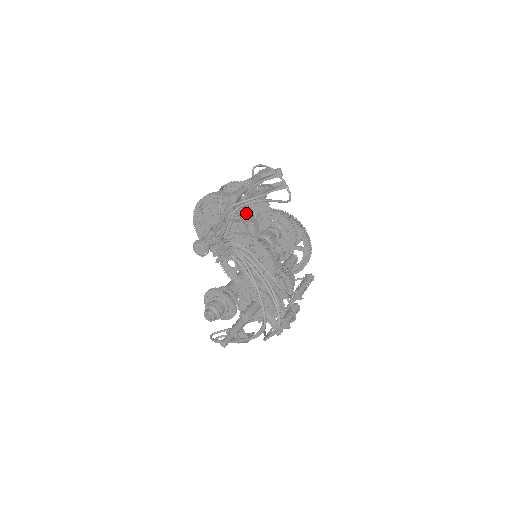
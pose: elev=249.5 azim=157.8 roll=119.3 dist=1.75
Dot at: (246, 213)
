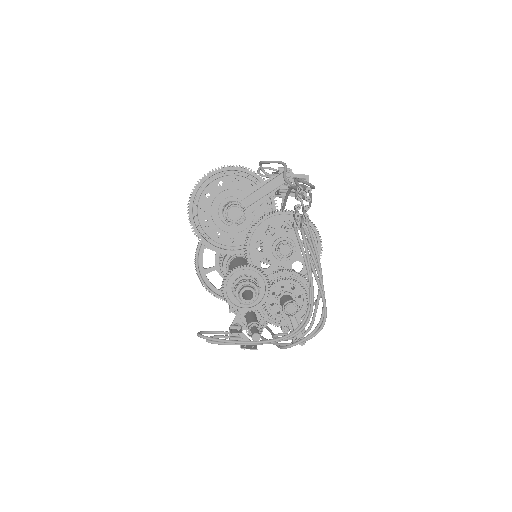
Dot at: (274, 201)
